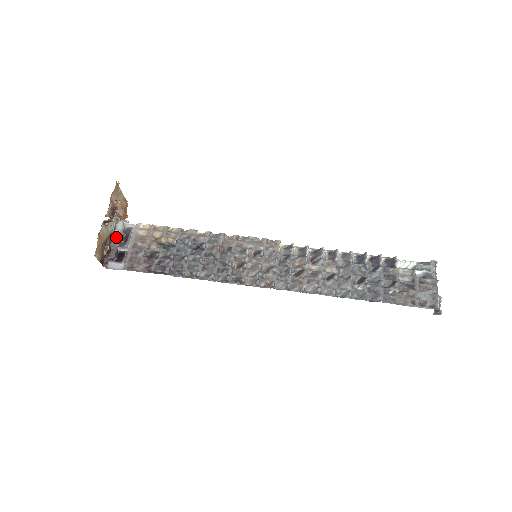
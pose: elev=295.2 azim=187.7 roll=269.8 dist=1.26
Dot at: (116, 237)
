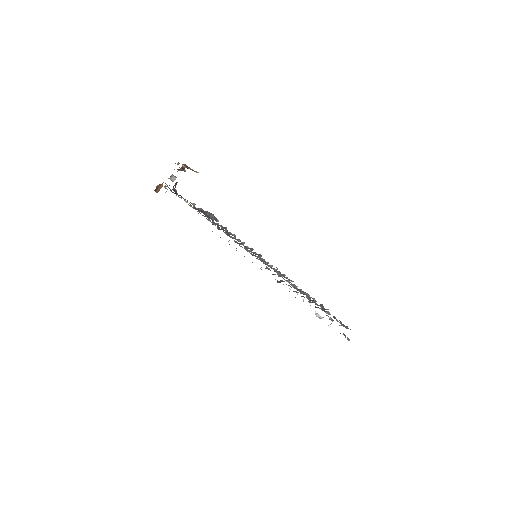
Dot at: occluded
